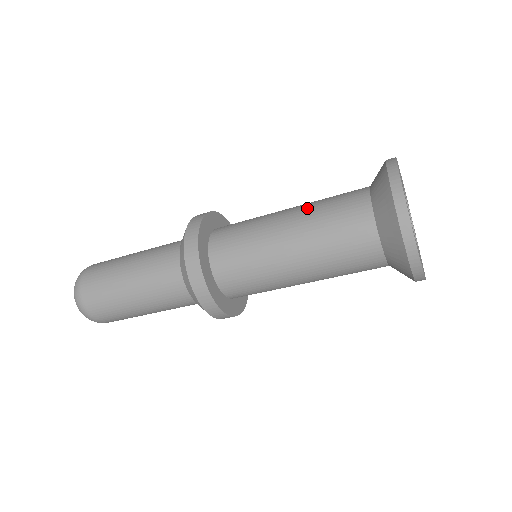
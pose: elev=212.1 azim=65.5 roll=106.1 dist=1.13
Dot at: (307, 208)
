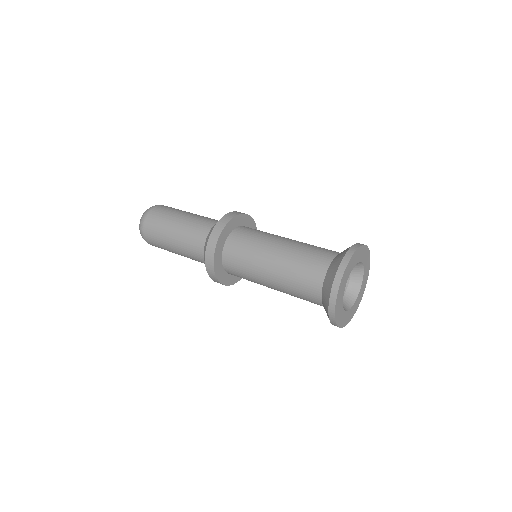
Dot at: (283, 276)
